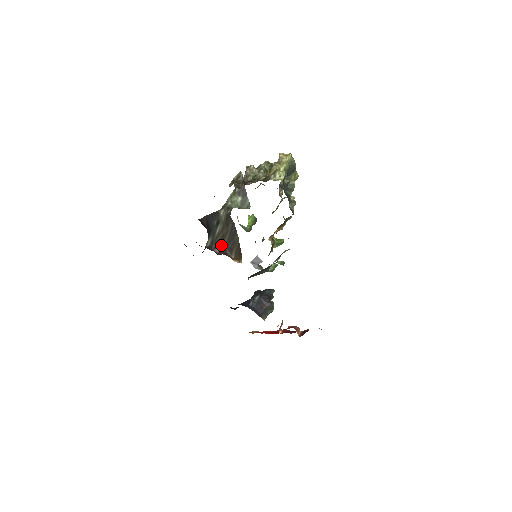
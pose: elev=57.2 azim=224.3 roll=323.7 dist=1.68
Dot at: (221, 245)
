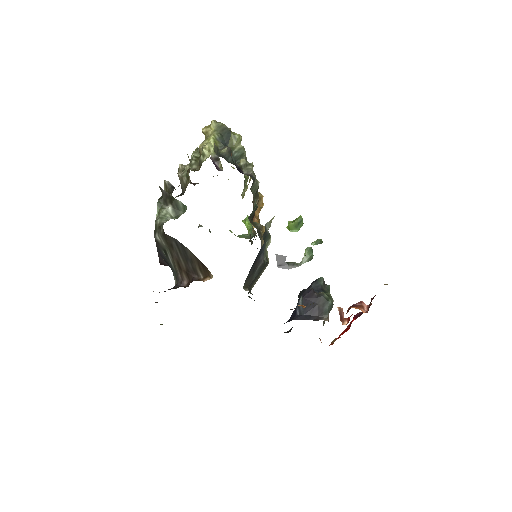
Dot at: (183, 274)
